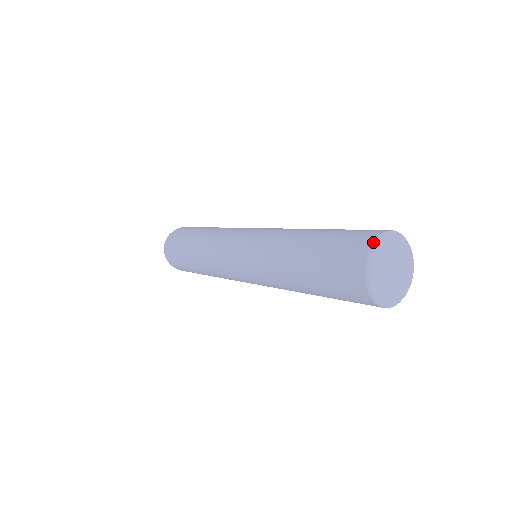
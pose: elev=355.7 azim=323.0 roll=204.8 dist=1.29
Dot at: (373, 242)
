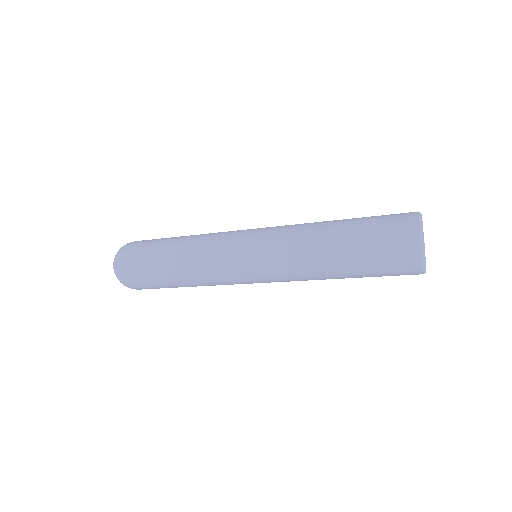
Dot at: occluded
